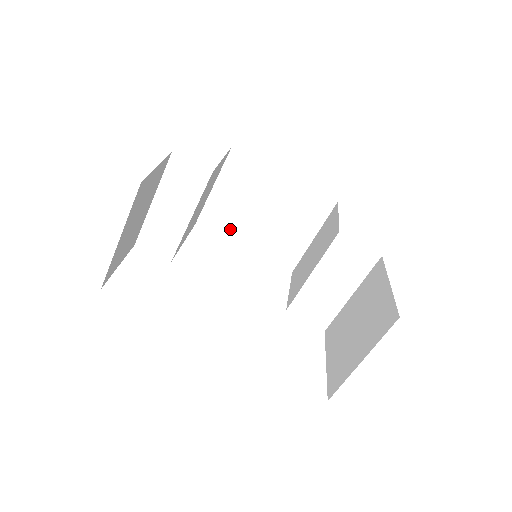
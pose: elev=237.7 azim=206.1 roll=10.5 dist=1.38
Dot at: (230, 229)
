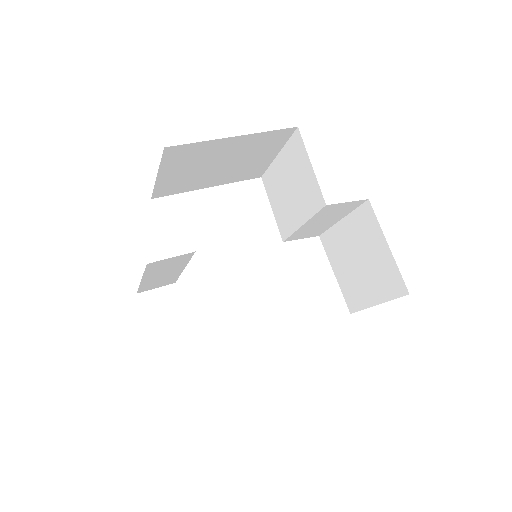
Dot at: (189, 186)
